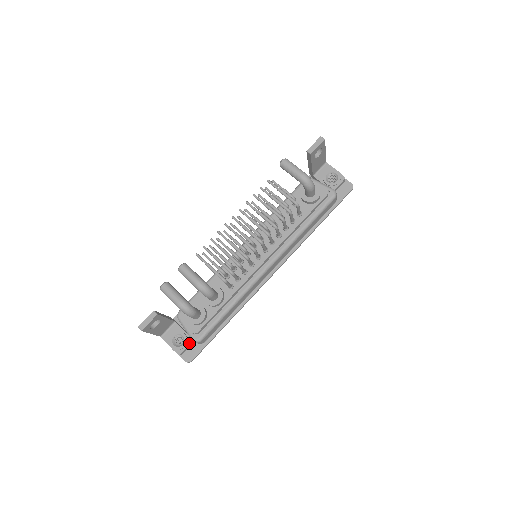
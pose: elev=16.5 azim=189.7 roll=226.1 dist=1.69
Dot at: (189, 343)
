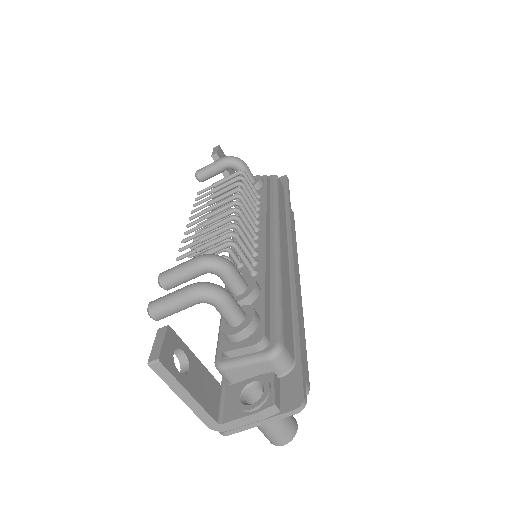
Dot at: (272, 378)
